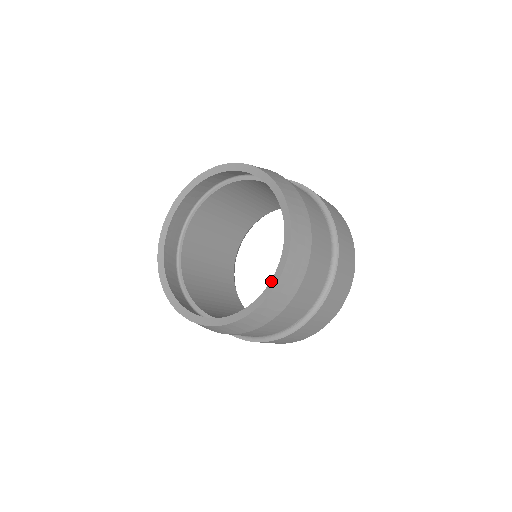
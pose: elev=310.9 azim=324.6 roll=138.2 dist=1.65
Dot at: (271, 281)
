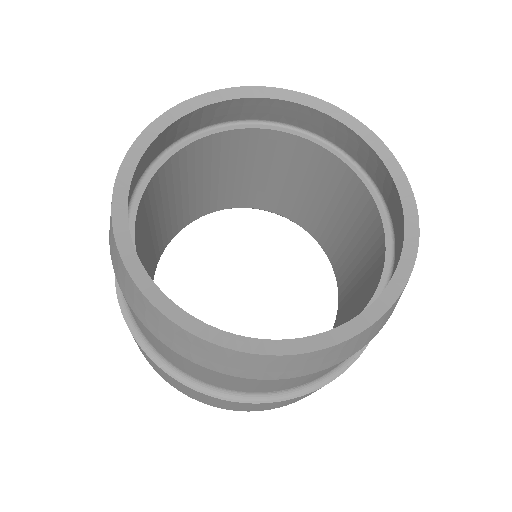
Dot at: (371, 306)
